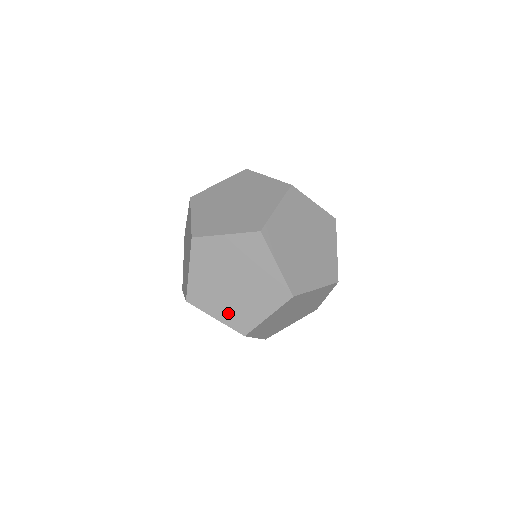
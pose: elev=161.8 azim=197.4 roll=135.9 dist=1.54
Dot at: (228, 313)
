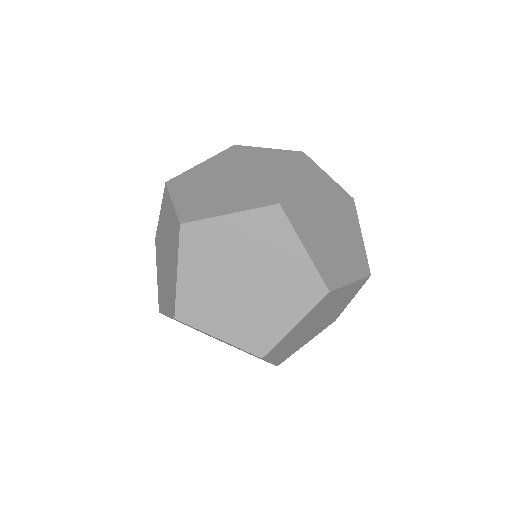
Dot at: (319, 251)
